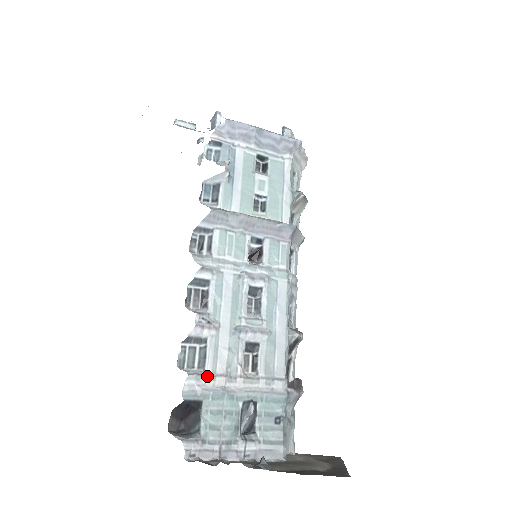
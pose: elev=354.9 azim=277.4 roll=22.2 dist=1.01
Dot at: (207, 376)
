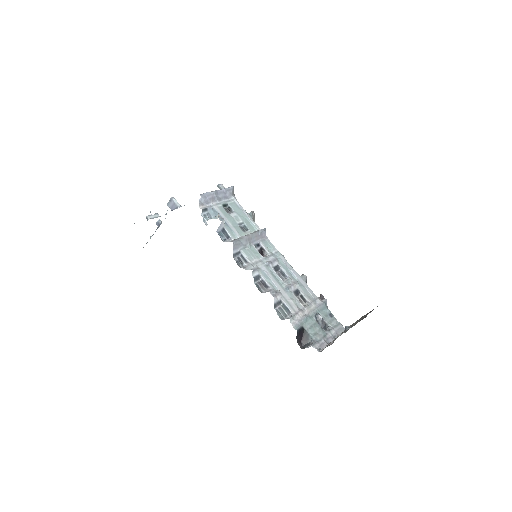
Dot at: (295, 315)
